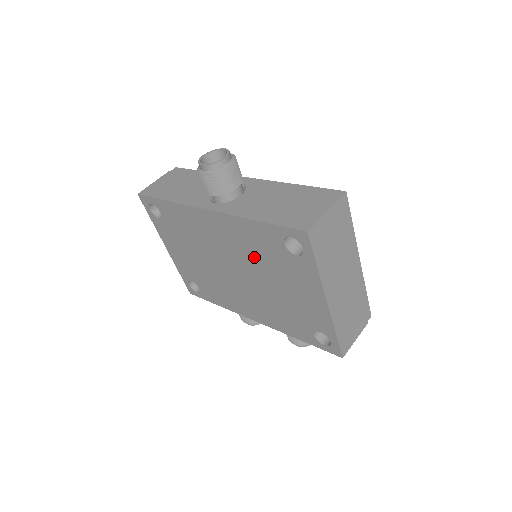
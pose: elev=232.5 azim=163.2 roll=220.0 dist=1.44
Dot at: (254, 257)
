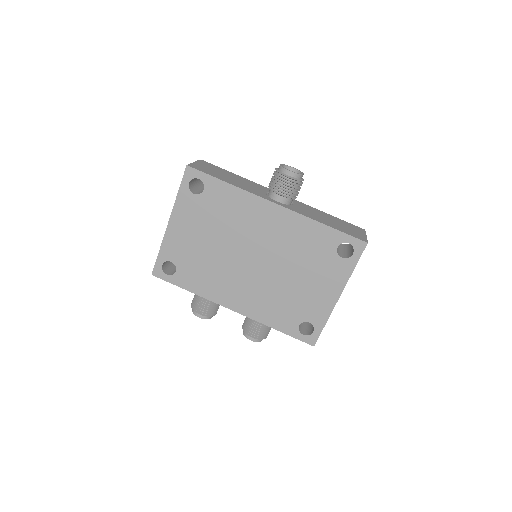
Dot at: (293, 252)
